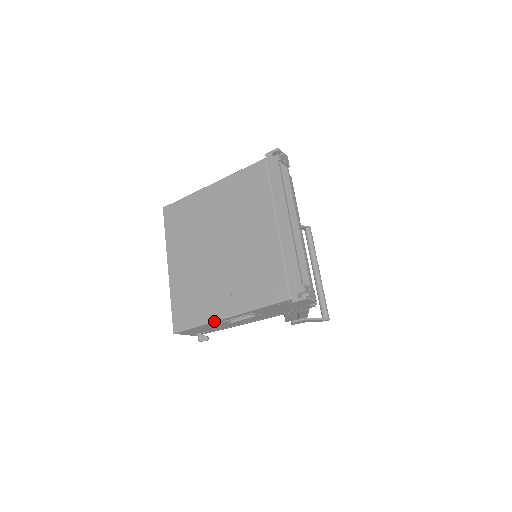
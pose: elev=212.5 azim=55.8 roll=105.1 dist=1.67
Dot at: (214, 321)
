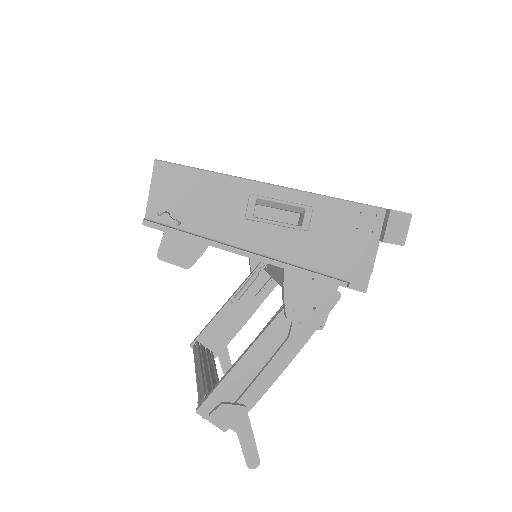
Dot at: (250, 179)
